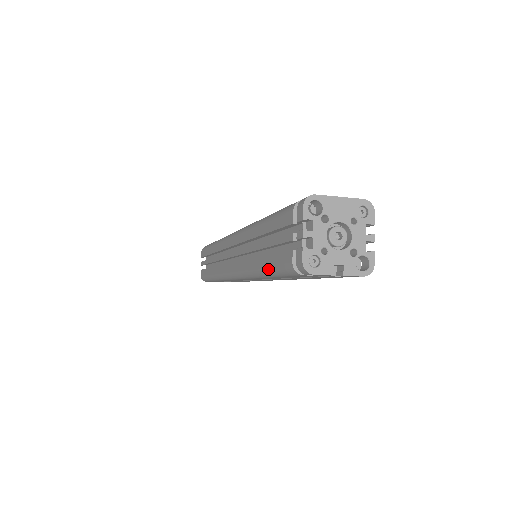
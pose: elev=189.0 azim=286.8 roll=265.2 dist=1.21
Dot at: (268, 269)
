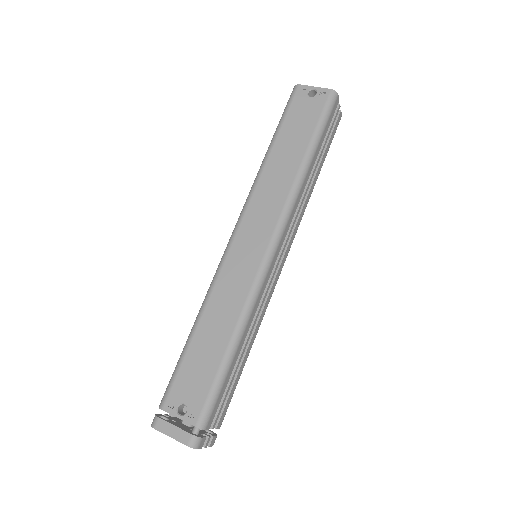
Dot at: occluded
